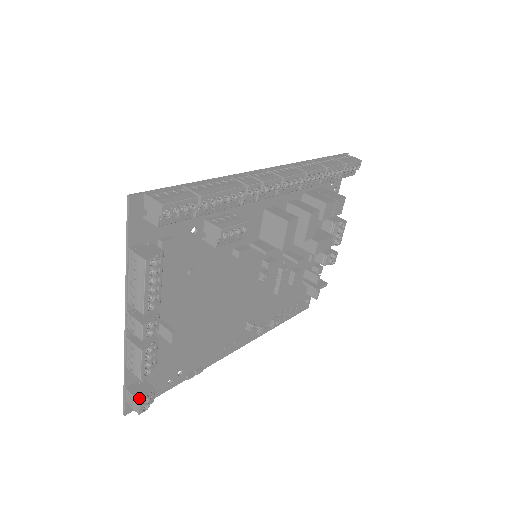
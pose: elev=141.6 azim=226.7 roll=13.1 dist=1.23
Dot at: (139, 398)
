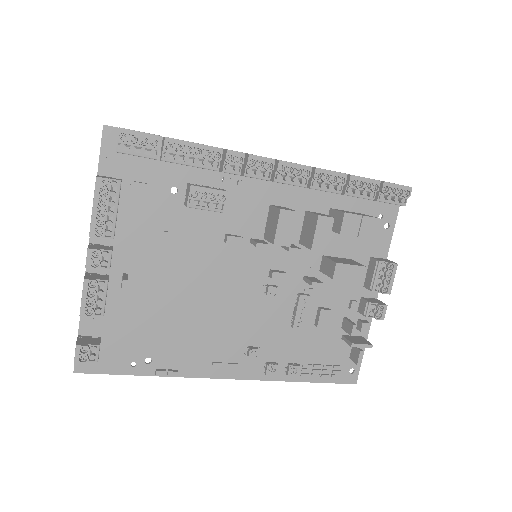
Dot at: (79, 343)
